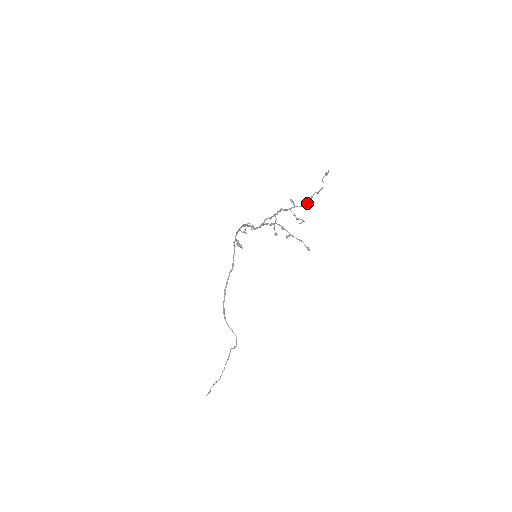
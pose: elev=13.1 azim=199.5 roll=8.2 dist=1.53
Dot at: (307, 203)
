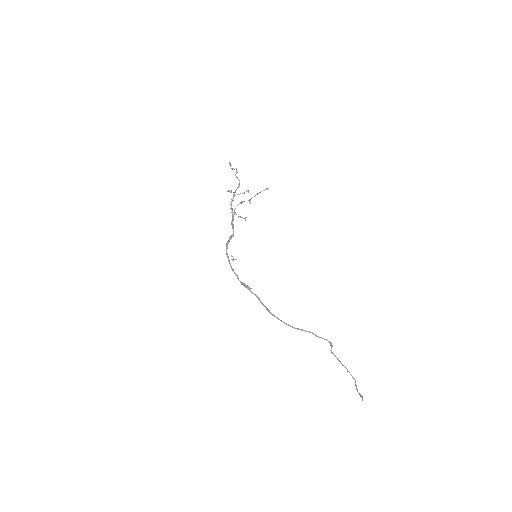
Dot at: (239, 184)
